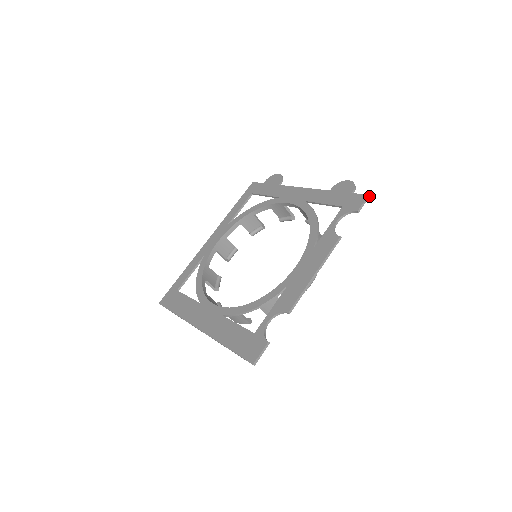
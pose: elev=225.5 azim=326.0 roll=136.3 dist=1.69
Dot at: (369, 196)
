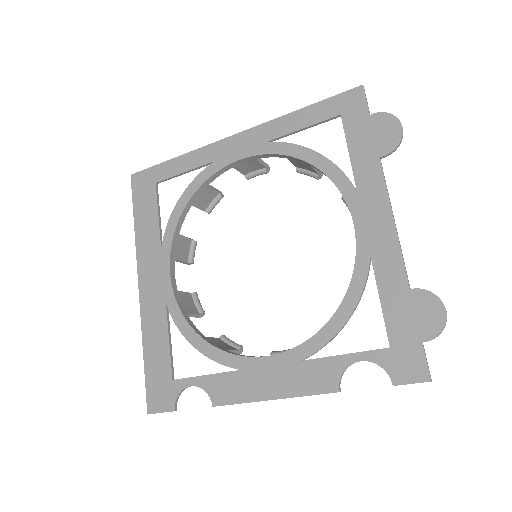
Dot at: (431, 381)
